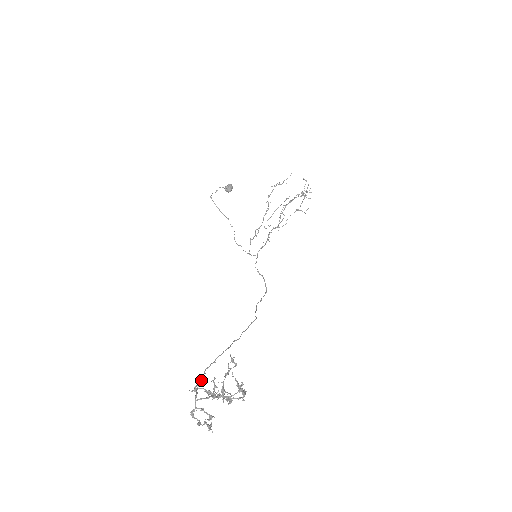
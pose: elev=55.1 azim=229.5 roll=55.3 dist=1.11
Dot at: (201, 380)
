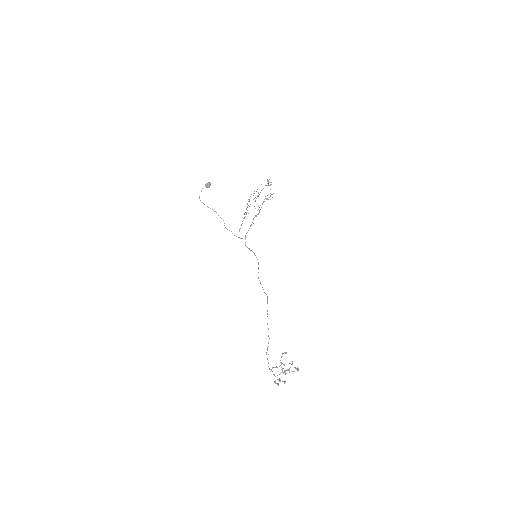
Dot at: occluded
